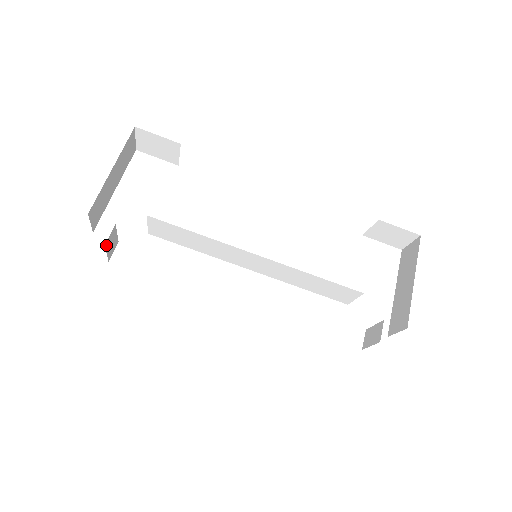
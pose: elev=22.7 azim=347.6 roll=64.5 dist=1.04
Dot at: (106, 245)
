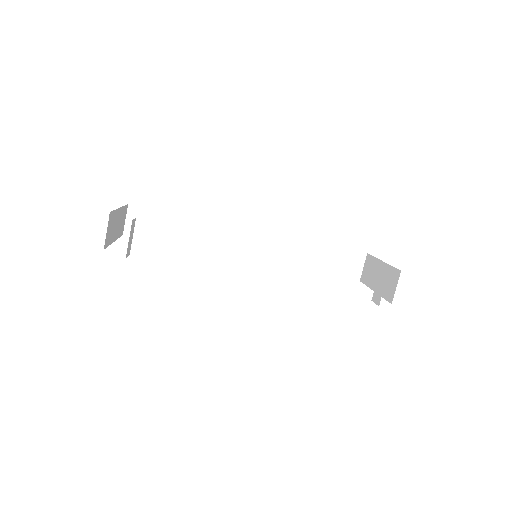
Dot at: occluded
